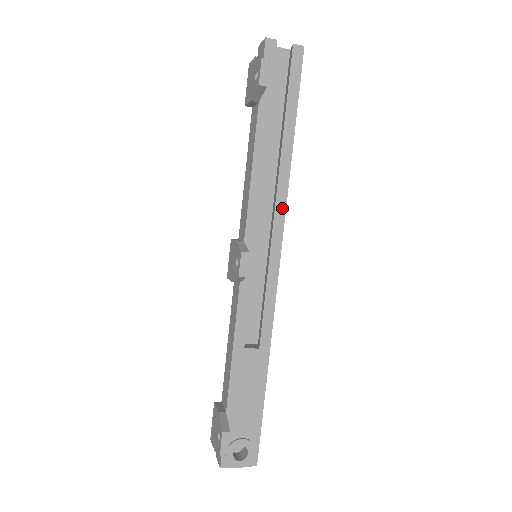
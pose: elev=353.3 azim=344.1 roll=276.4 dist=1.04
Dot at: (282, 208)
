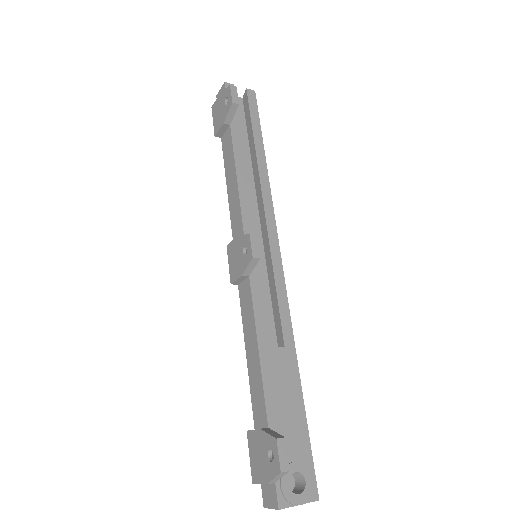
Dot at: (270, 209)
